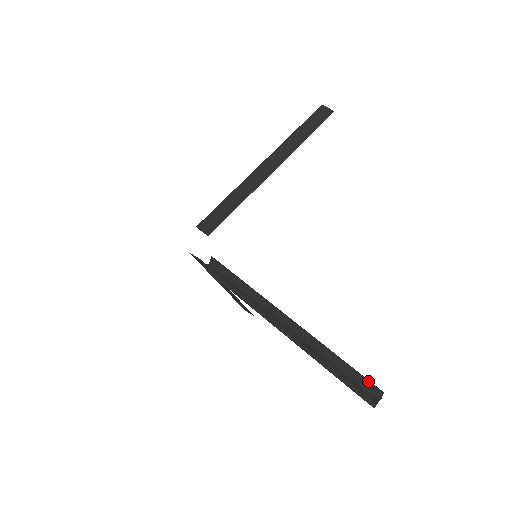
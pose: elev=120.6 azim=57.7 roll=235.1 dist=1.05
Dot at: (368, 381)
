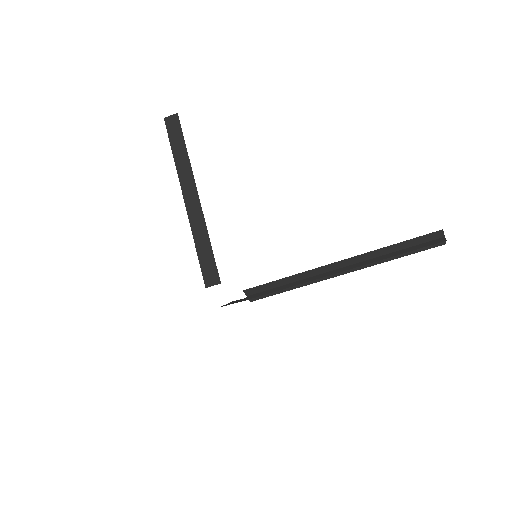
Dot at: (427, 235)
